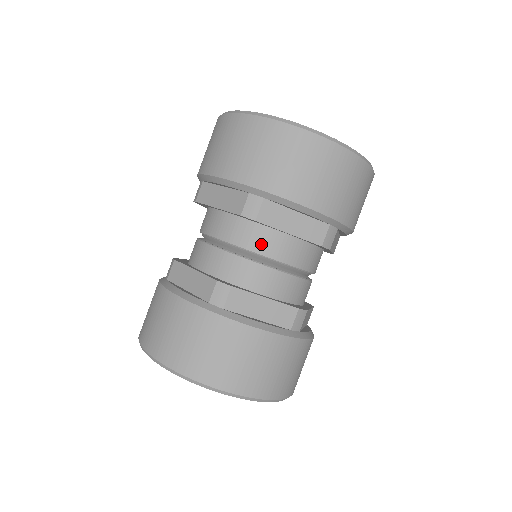
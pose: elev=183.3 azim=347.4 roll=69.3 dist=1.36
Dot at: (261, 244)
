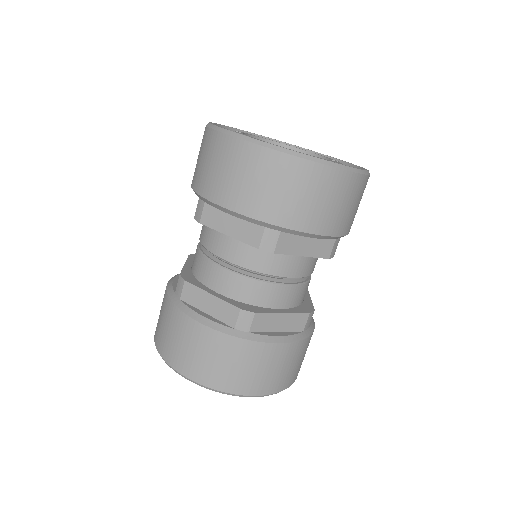
Dot at: (275, 267)
